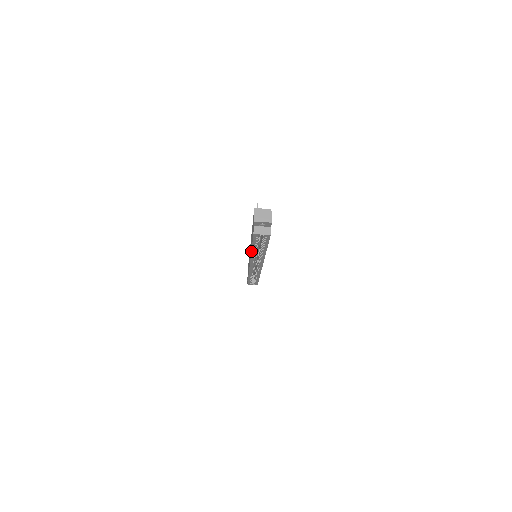
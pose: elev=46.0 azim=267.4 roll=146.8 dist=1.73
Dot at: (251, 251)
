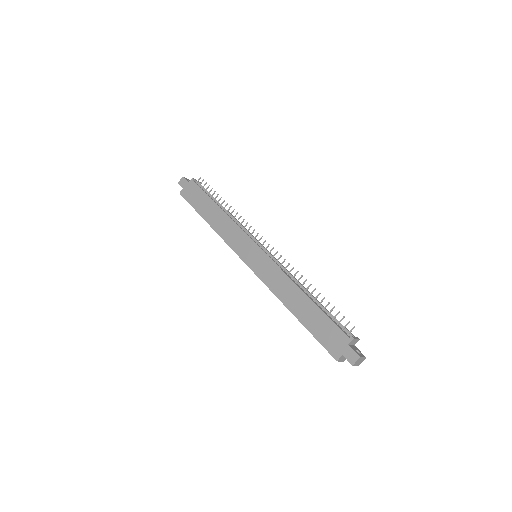
Dot at: (290, 311)
